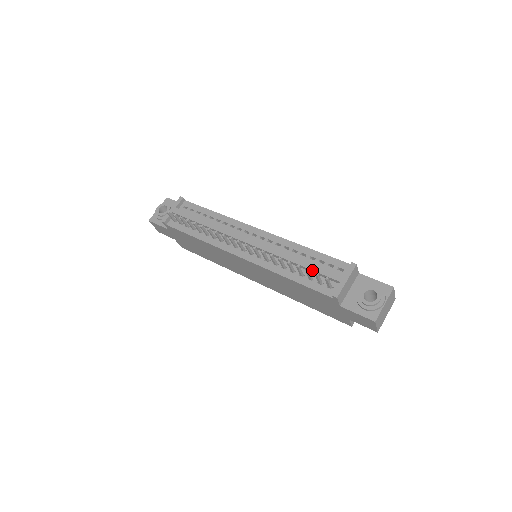
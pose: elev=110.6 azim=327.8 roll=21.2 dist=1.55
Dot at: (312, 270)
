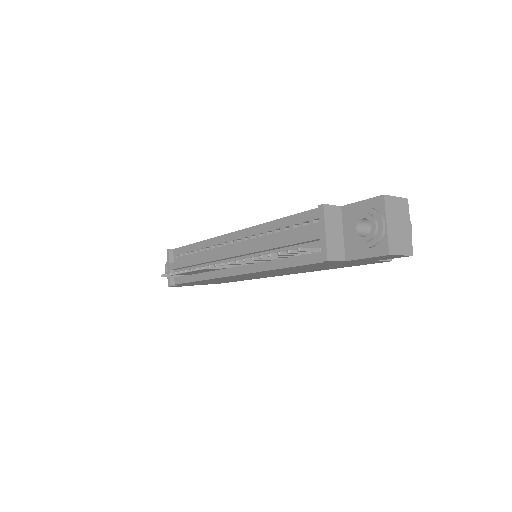
Dot at: (290, 245)
